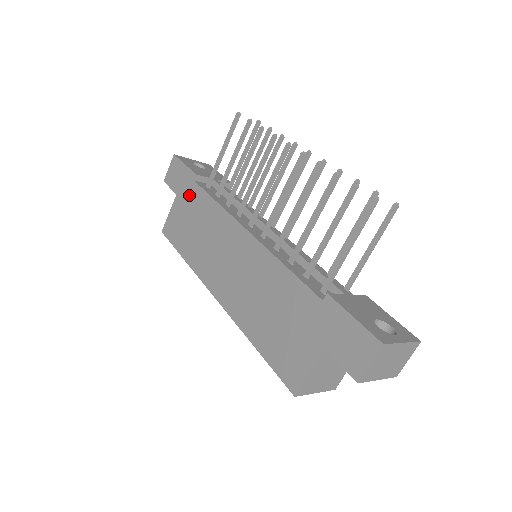
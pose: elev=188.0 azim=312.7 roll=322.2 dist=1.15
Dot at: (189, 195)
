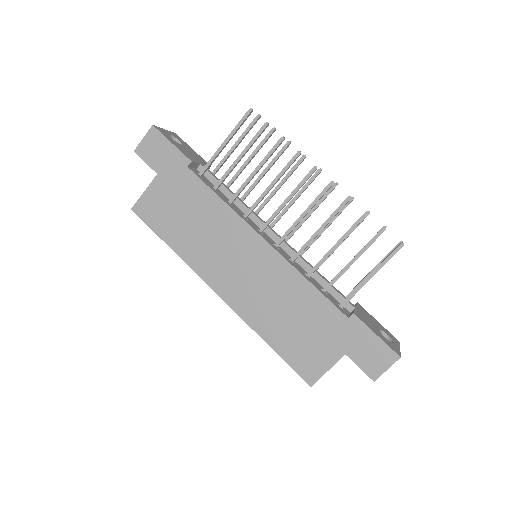
Dot at: (180, 181)
